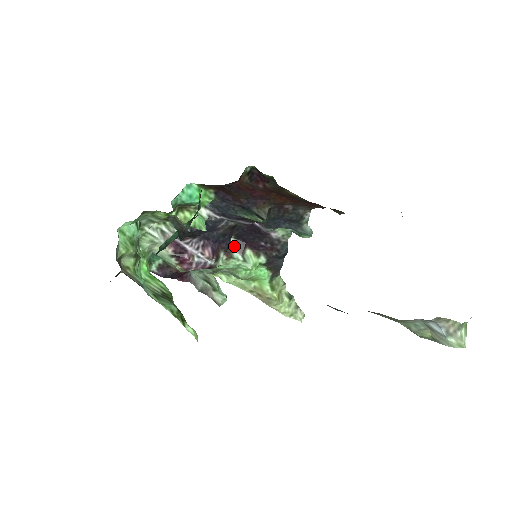
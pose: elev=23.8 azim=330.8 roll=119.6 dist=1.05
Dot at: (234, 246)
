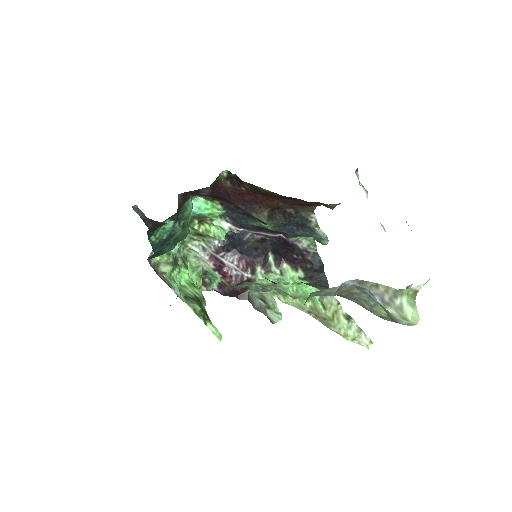
Dot at: (272, 261)
